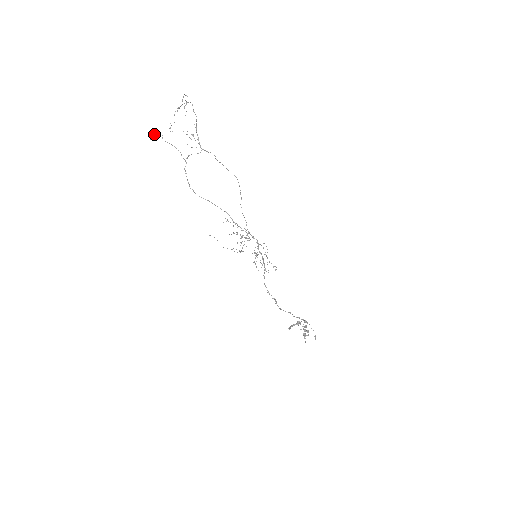
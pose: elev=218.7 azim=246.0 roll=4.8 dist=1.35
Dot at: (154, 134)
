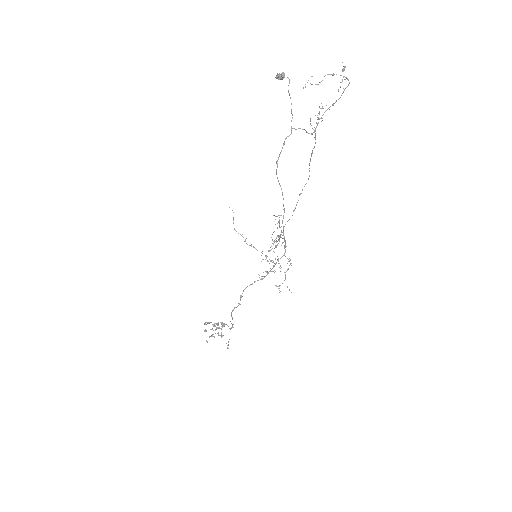
Dot at: occluded
